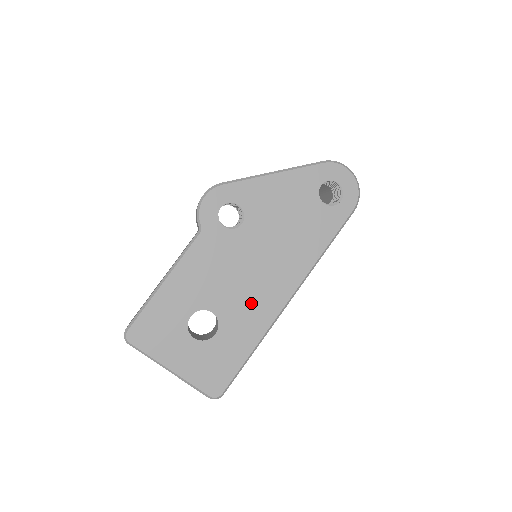
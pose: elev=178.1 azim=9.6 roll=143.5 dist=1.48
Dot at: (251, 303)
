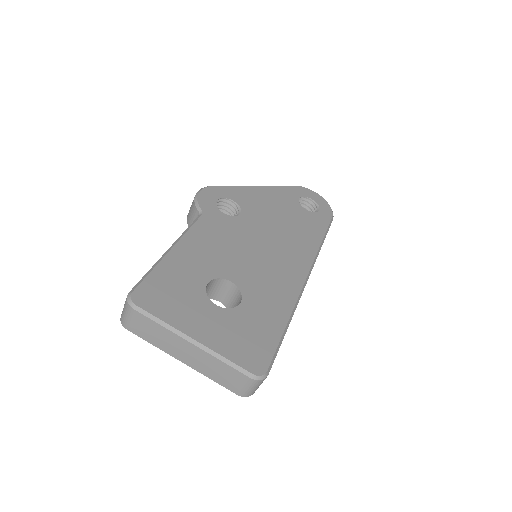
Dot at: (270, 276)
